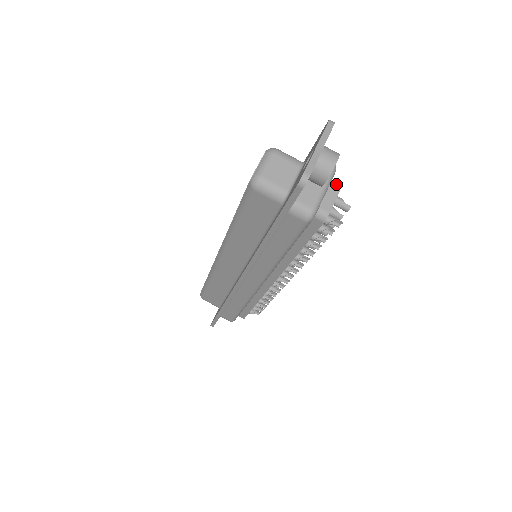
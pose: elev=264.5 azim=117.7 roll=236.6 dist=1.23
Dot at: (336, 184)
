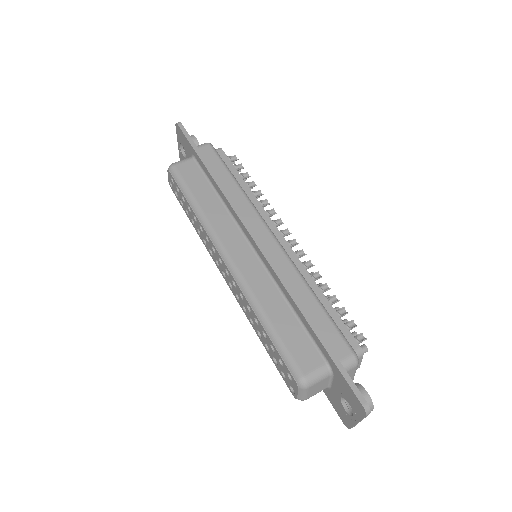
Dot at: occluded
